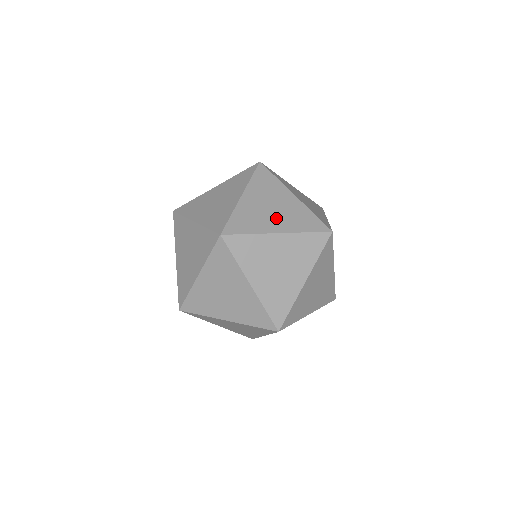
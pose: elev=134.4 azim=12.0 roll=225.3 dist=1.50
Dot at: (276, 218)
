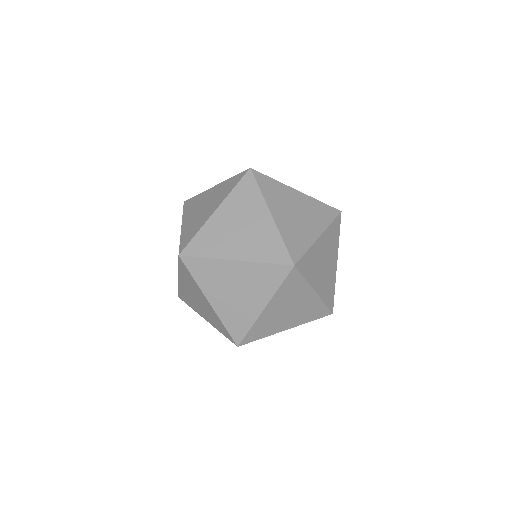
Dot at: (308, 222)
